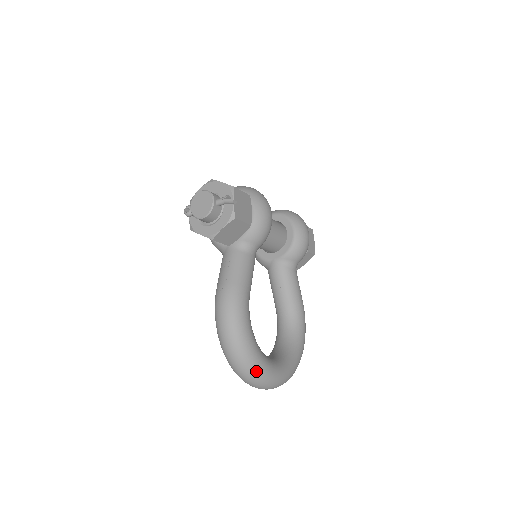
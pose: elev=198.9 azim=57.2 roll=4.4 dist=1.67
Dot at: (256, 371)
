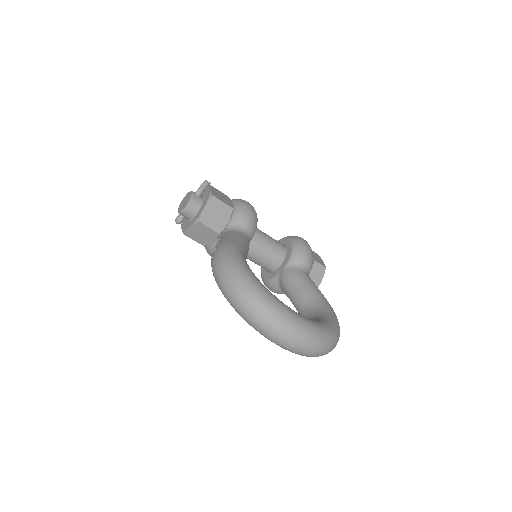
Dot at: (265, 301)
